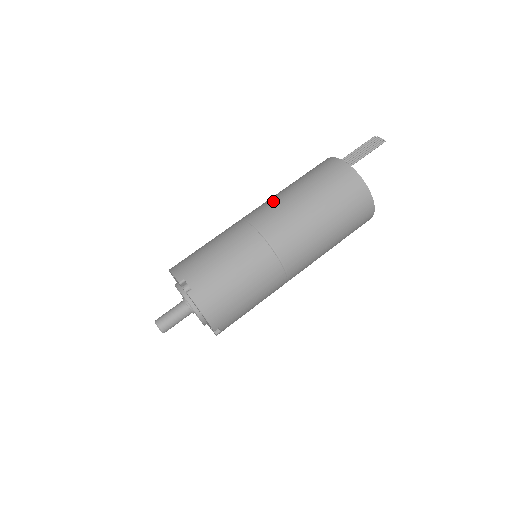
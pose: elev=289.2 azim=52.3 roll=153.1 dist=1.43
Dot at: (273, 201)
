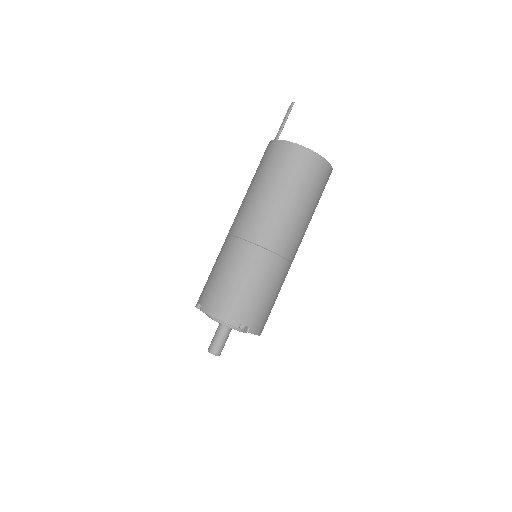
Dot at: occluded
